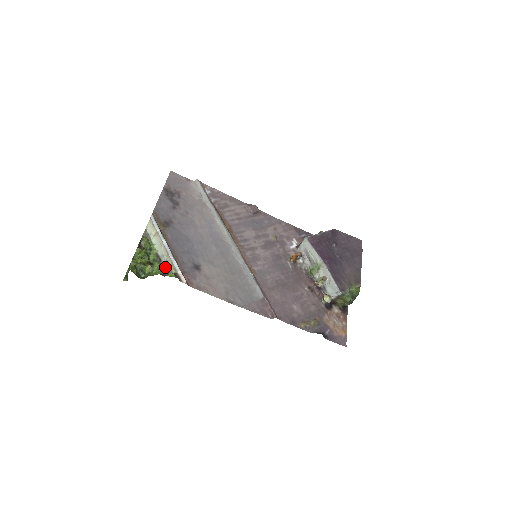
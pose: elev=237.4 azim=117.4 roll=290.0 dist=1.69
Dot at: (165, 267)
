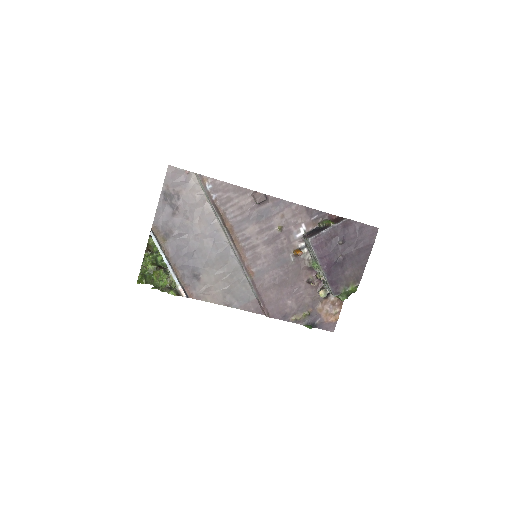
Dot at: (168, 279)
